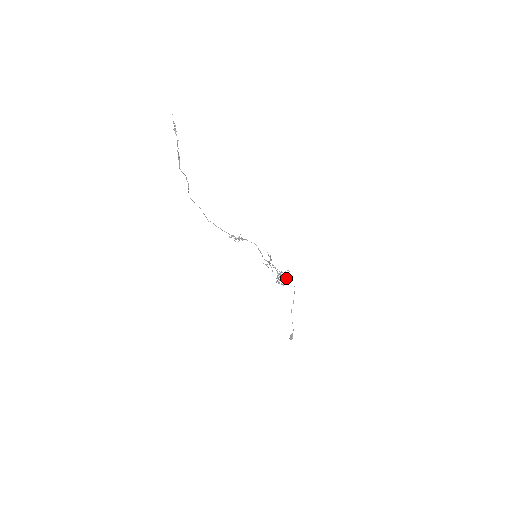
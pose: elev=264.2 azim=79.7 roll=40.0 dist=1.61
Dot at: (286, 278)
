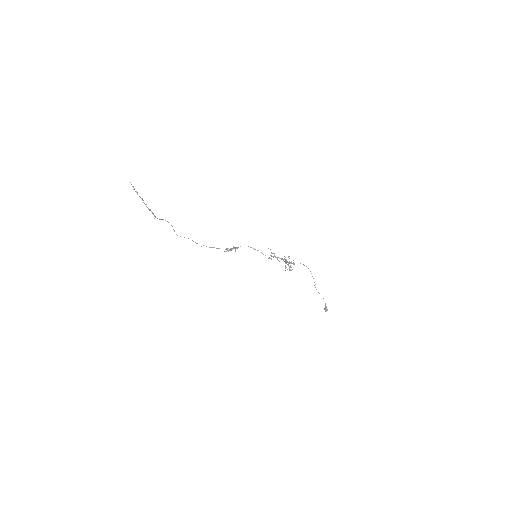
Dot at: occluded
